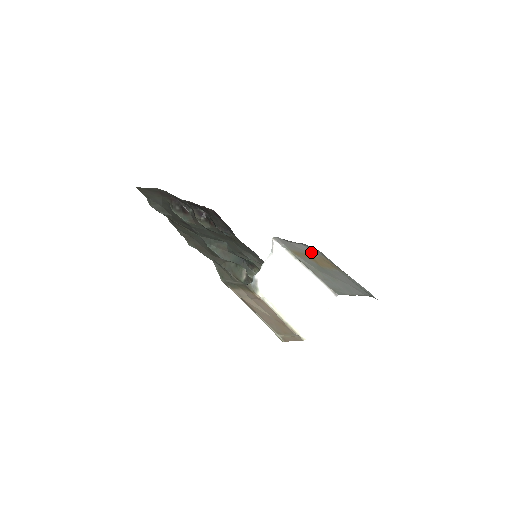
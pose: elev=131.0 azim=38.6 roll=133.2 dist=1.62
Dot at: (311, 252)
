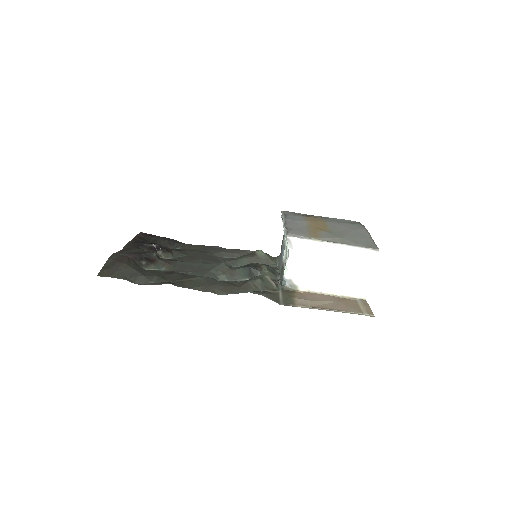
Dot at: (304, 222)
